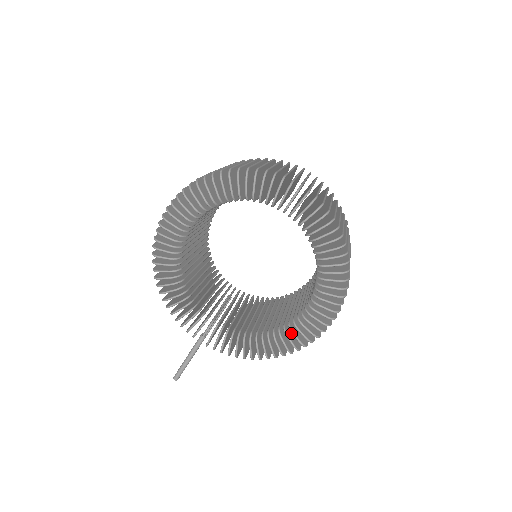
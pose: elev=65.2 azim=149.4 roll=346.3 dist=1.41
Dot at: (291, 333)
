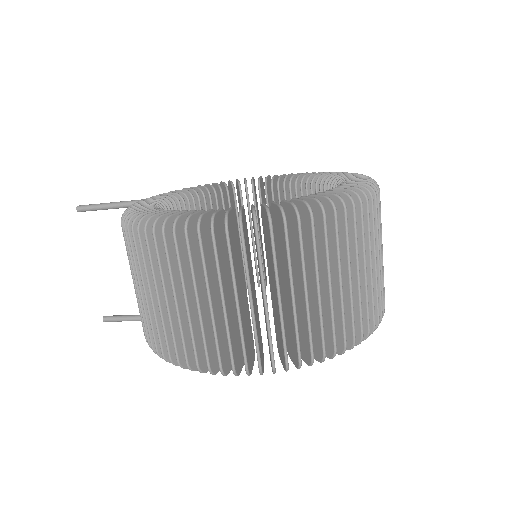
Dot at: occluded
